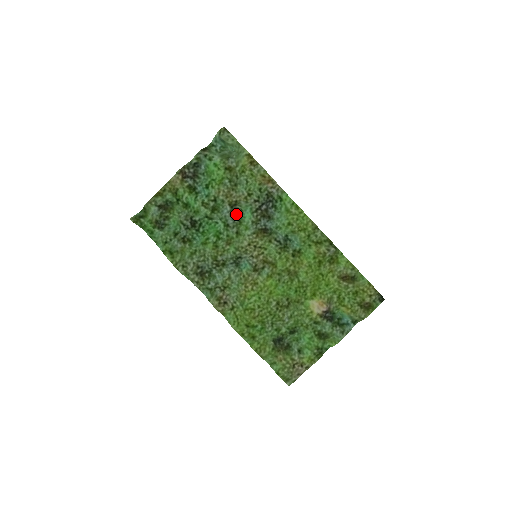
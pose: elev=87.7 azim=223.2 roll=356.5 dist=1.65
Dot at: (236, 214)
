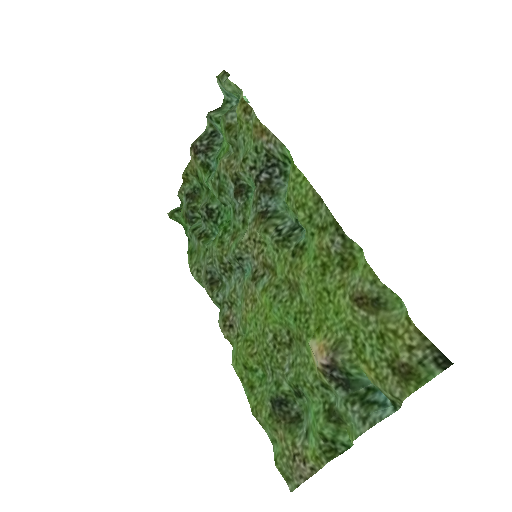
Dot at: (241, 193)
